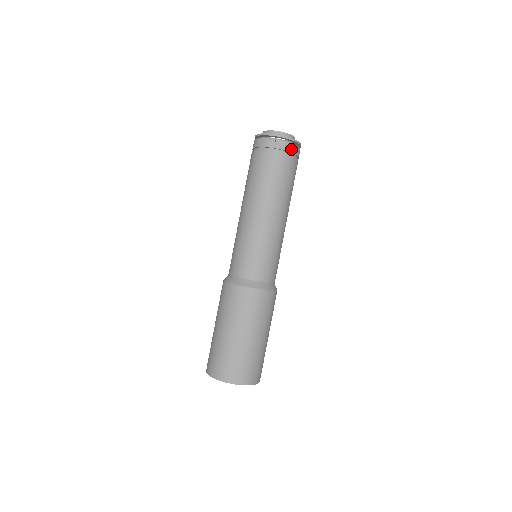
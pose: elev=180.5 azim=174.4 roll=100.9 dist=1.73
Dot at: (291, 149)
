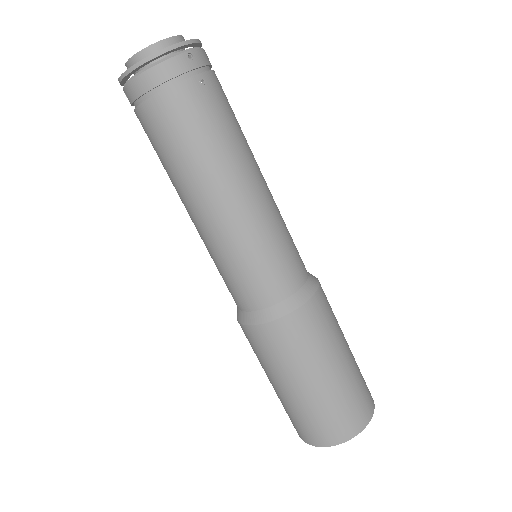
Dot at: (208, 59)
